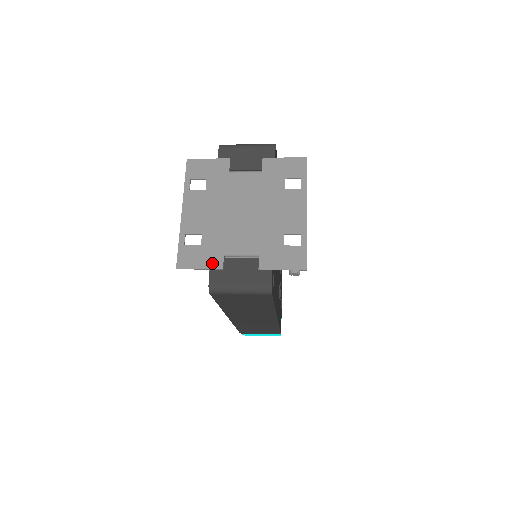
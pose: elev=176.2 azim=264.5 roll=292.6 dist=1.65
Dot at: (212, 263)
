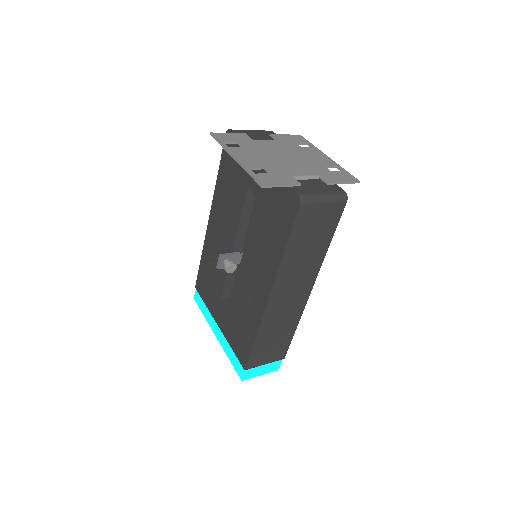
Dot at: (289, 182)
